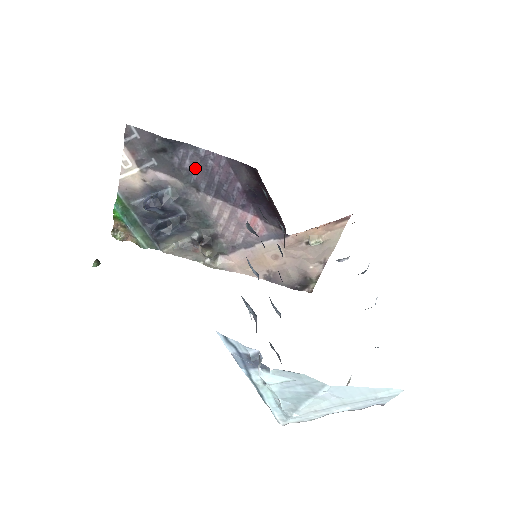
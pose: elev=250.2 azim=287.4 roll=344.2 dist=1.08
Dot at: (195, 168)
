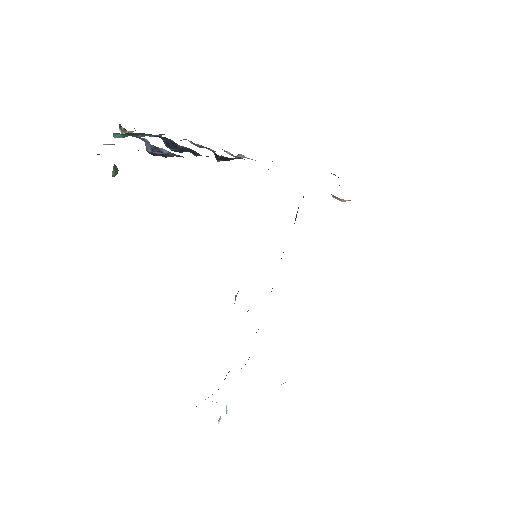
Dot at: occluded
